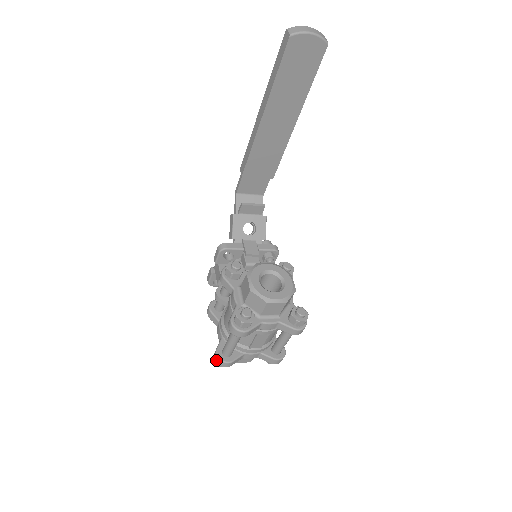
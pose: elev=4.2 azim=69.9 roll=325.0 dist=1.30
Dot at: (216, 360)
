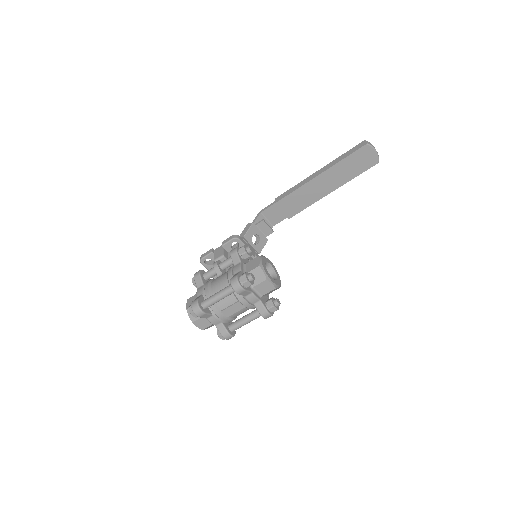
Dot at: (194, 306)
